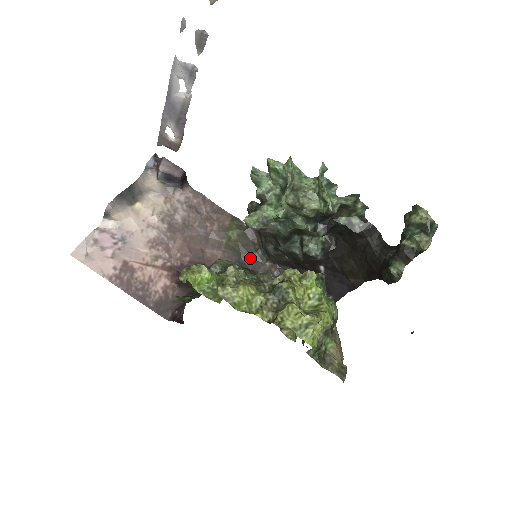
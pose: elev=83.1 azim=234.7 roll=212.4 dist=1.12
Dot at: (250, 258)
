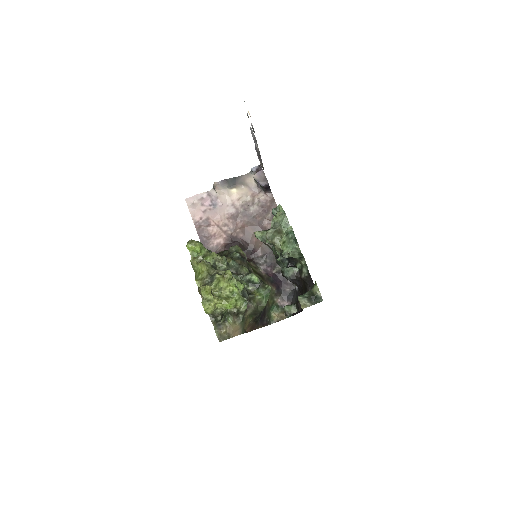
Dot at: occluded
